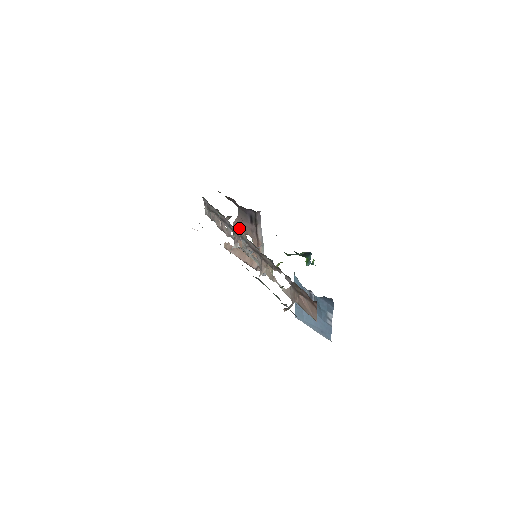
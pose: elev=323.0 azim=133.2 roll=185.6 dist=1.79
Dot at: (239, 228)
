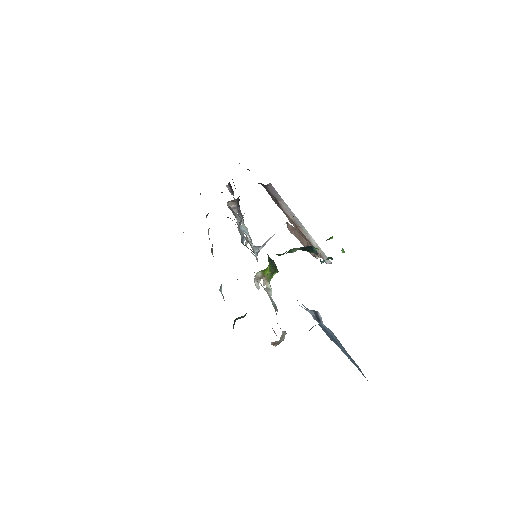
Dot at: occluded
